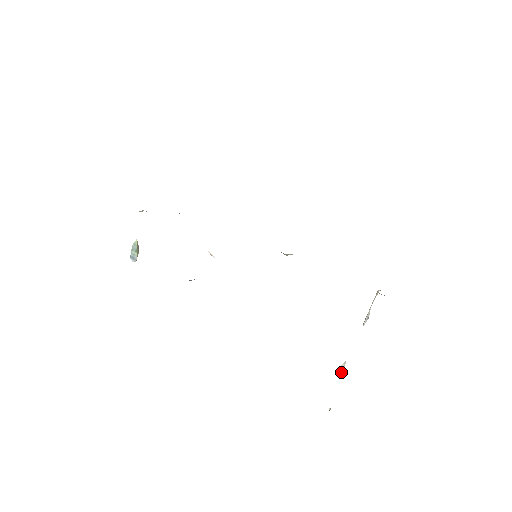
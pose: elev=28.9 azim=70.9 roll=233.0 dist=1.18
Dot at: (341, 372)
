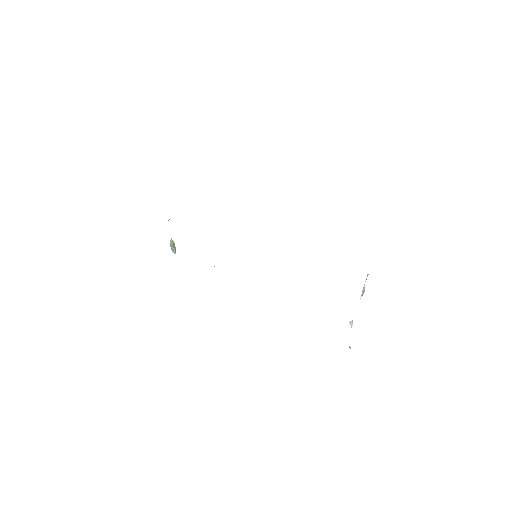
Dot at: (351, 326)
